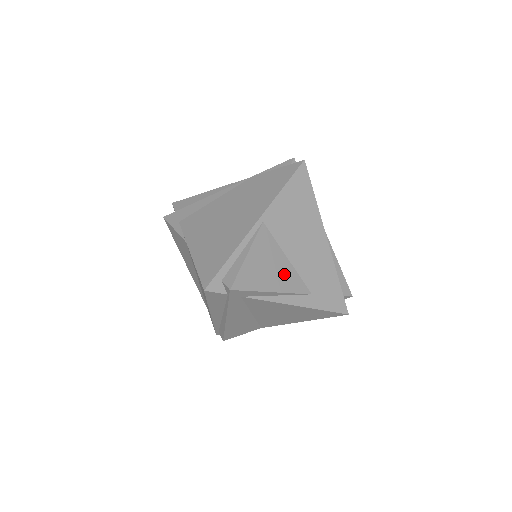
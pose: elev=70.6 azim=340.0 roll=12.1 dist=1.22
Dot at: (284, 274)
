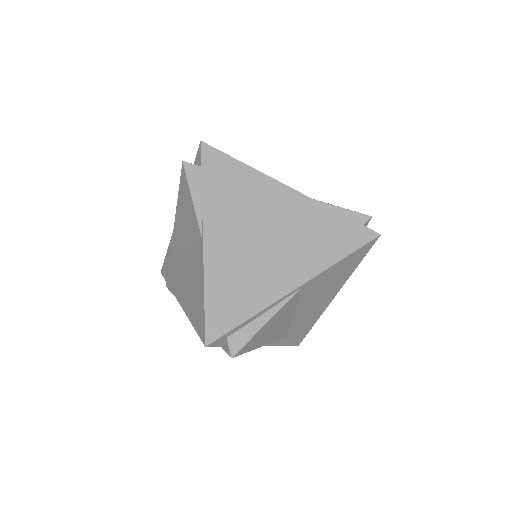
Dot at: (281, 328)
